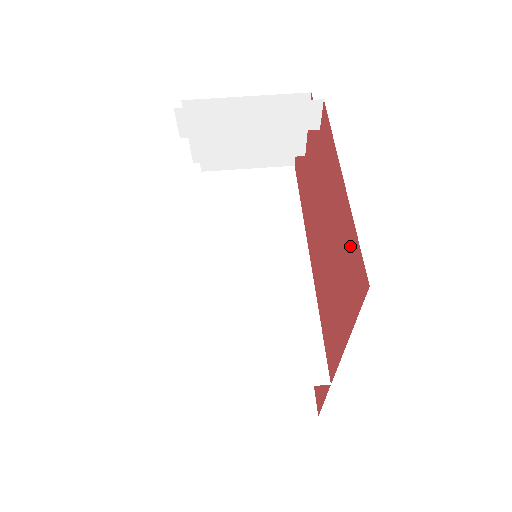
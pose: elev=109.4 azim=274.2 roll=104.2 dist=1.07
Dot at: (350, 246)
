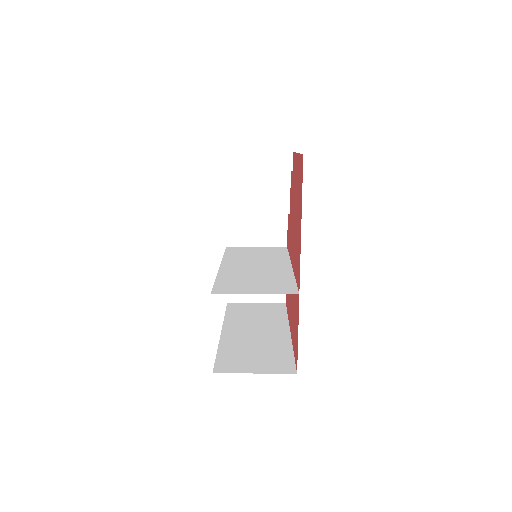
Dot at: (300, 169)
